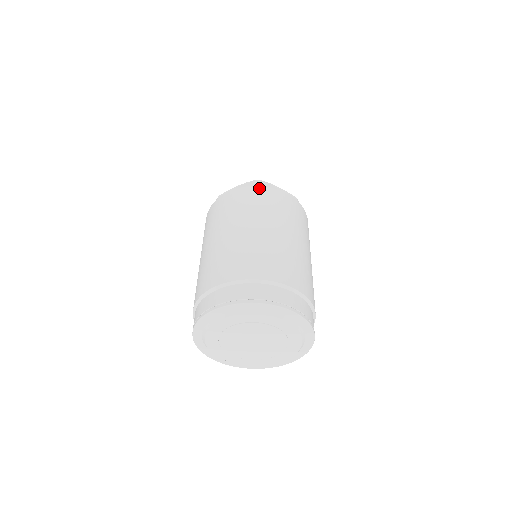
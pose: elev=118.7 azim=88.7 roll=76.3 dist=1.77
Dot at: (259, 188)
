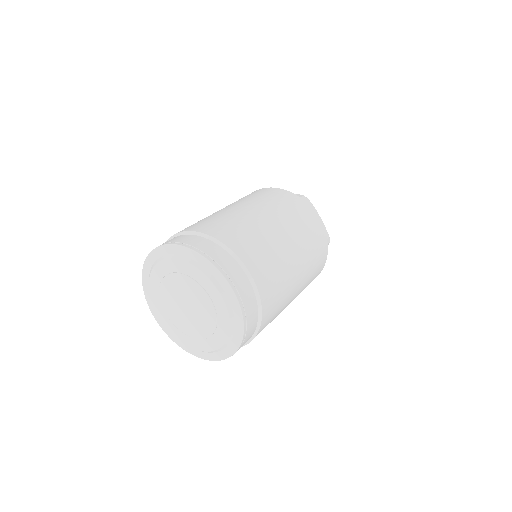
Dot at: (300, 199)
